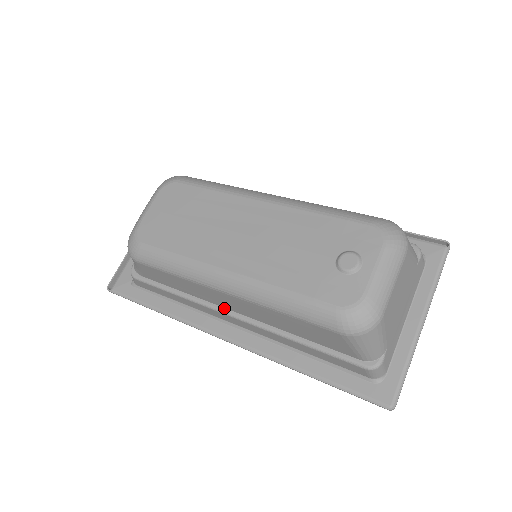
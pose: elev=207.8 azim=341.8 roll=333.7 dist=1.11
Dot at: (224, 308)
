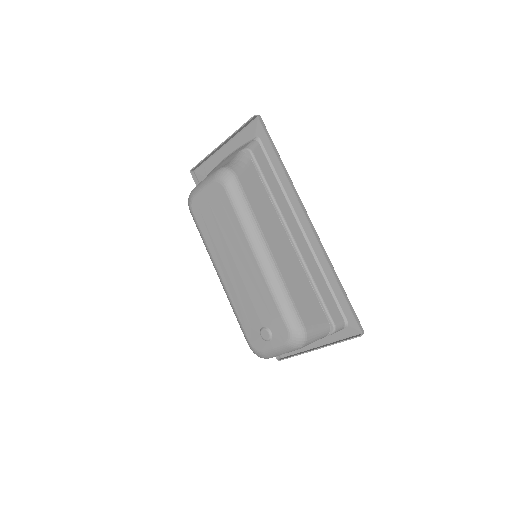
Dot at: occluded
